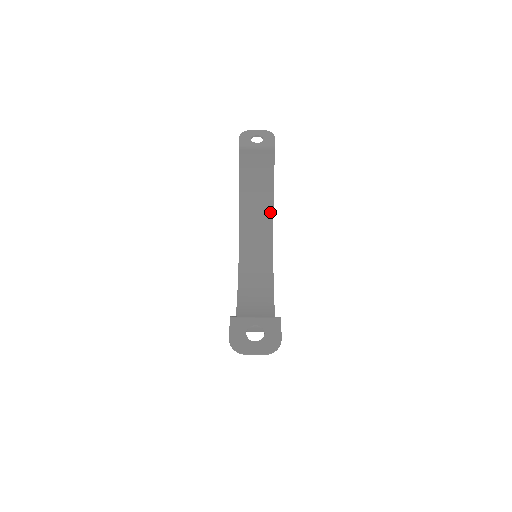
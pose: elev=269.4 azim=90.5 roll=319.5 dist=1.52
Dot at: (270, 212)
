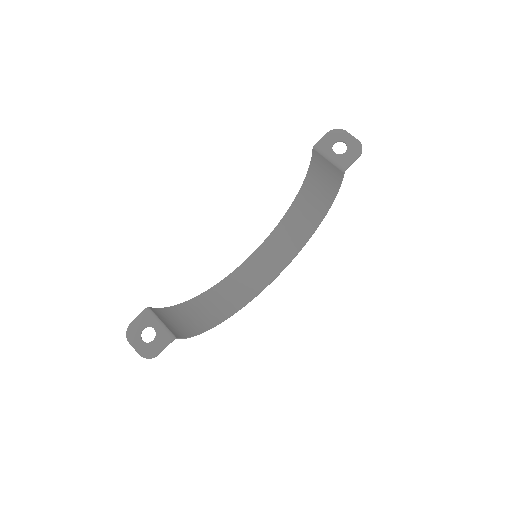
Dot at: (319, 219)
